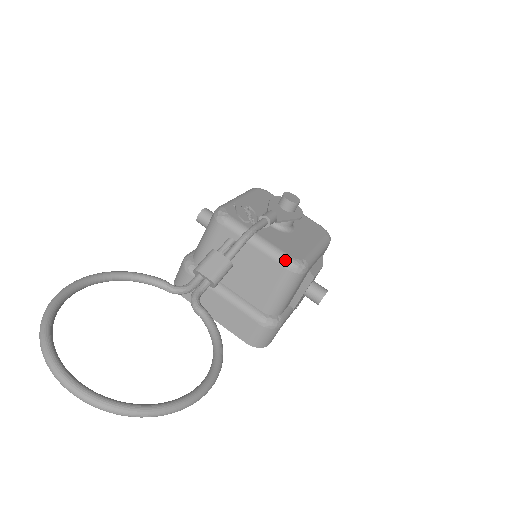
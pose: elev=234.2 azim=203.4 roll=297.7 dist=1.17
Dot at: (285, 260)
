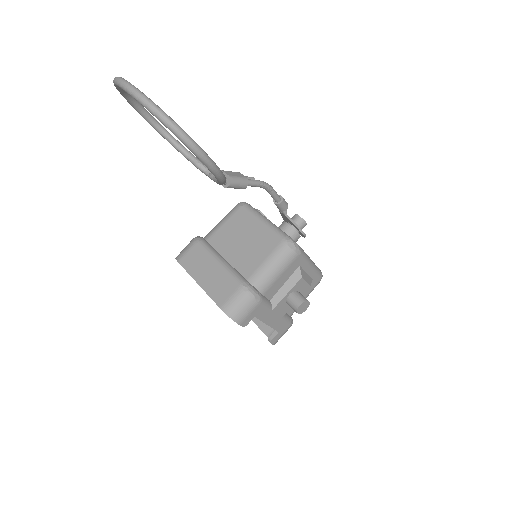
Dot at: (284, 235)
